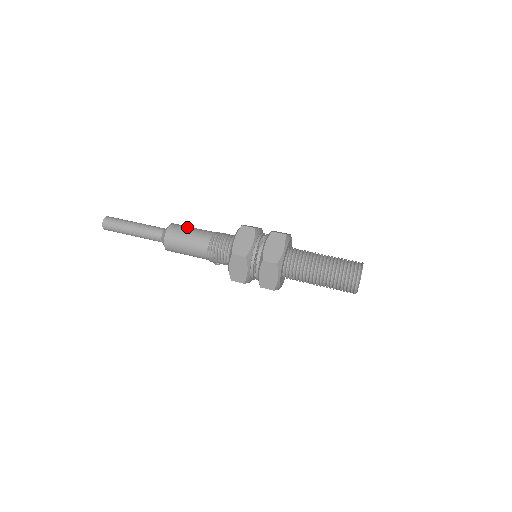
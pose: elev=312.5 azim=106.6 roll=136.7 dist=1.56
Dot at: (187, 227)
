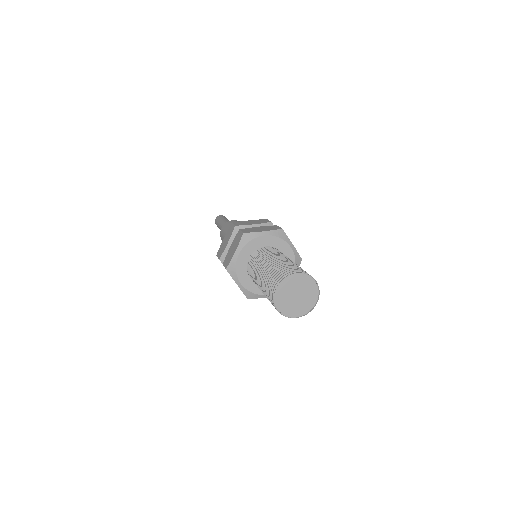
Dot at: occluded
